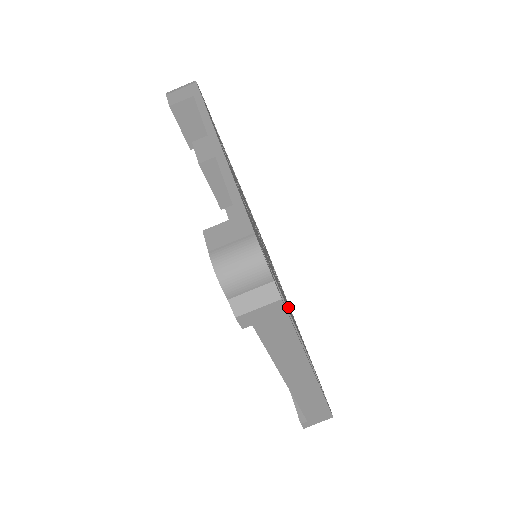
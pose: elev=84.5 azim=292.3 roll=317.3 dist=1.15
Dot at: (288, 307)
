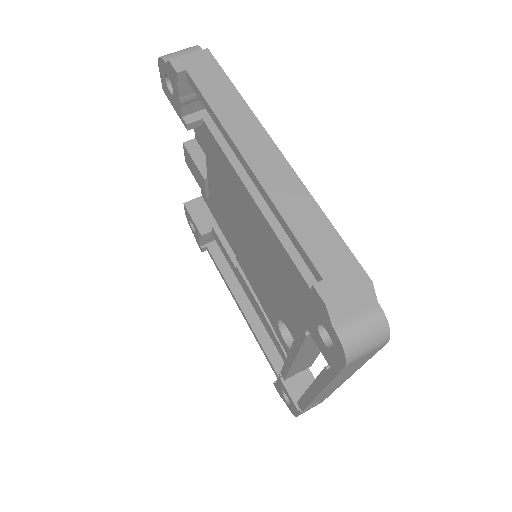
Dot at: occluded
